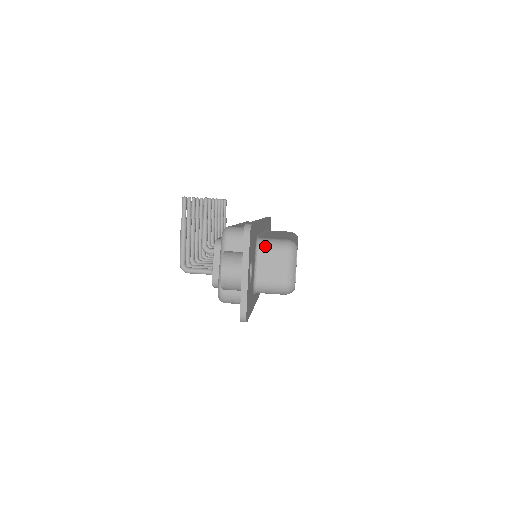
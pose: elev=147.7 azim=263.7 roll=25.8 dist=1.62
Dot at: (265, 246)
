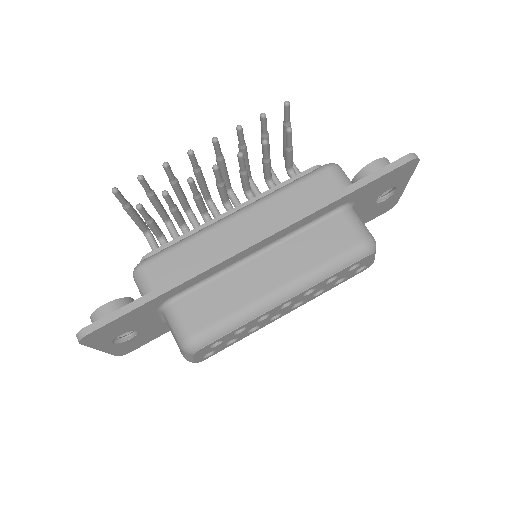
Dot at: (167, 318)
